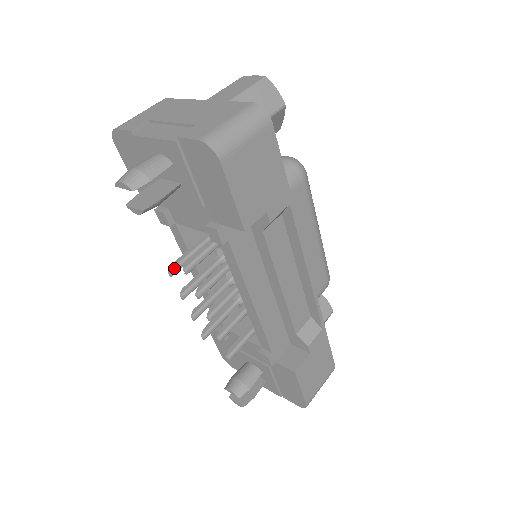
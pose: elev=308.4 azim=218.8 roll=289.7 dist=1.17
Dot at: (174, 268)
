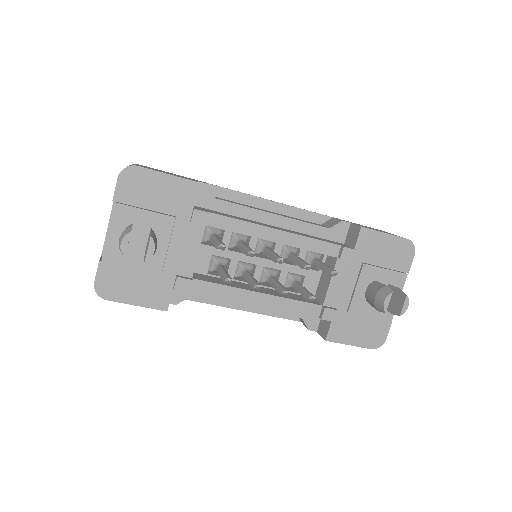
Dot at: (225, 277)
